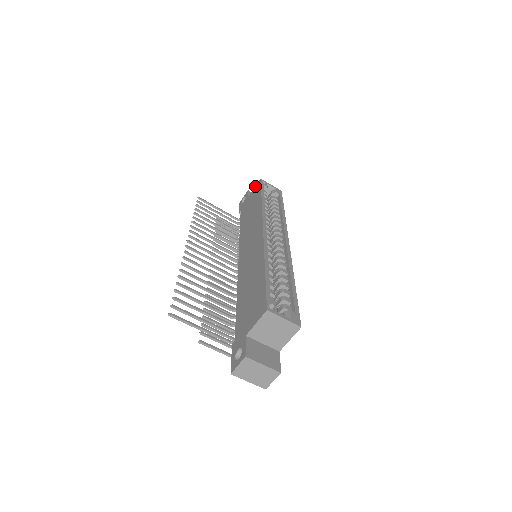
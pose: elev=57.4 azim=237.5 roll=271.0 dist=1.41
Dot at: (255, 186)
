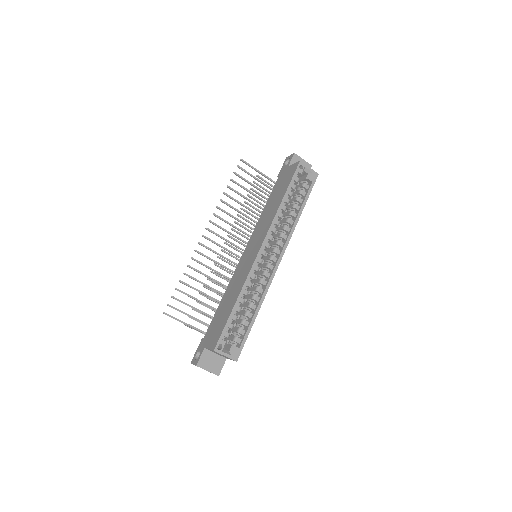
Dot at: (294, 163)
